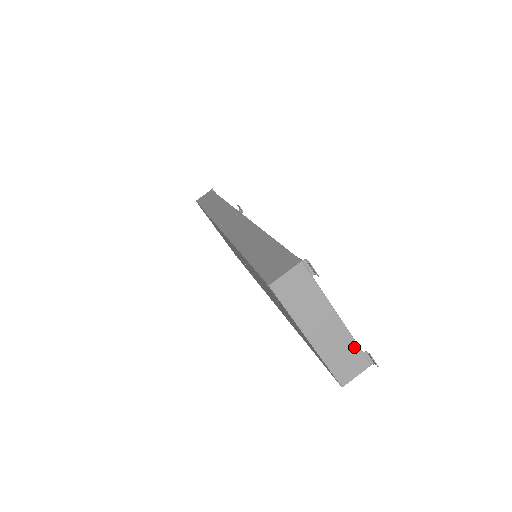
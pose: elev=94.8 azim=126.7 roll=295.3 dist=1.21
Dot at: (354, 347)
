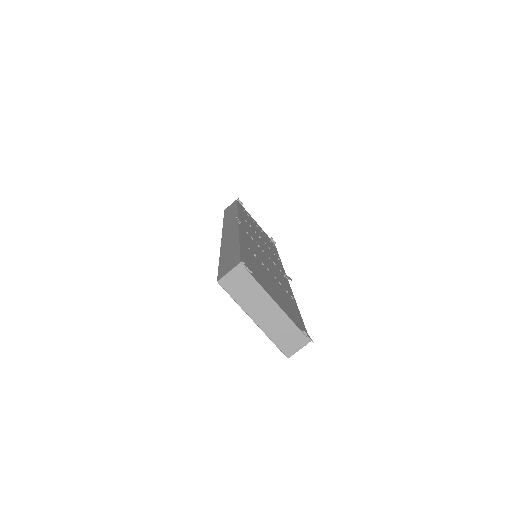
Dot at: (293, 327)
